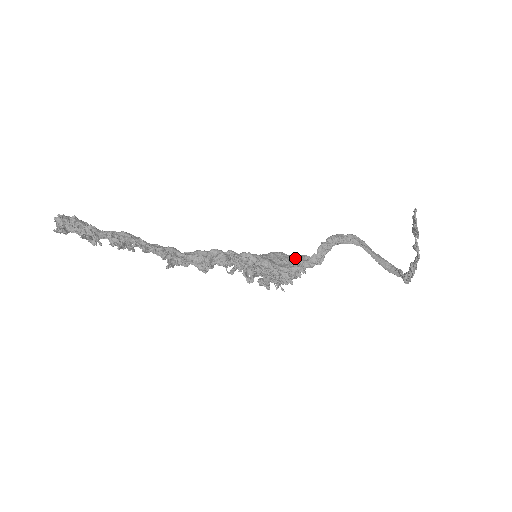
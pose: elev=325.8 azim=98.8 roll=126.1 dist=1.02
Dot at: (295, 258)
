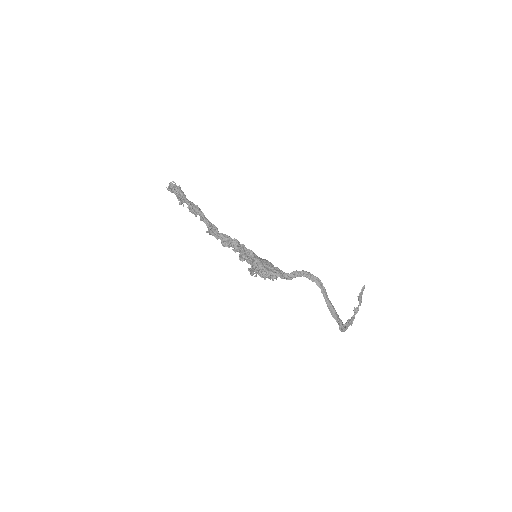
Dot at: (276, 269)
